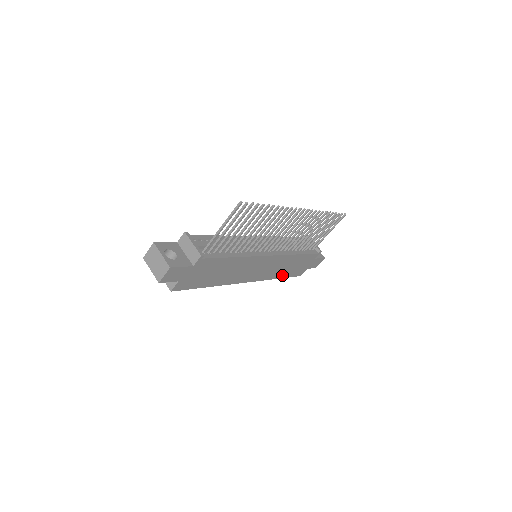
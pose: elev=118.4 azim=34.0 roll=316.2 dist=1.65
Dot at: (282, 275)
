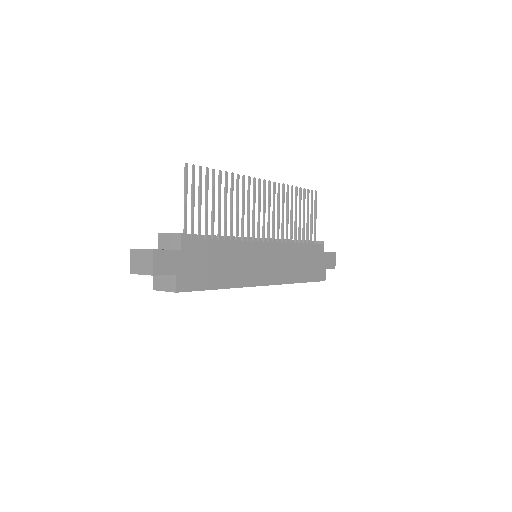
Dot at: (302, 278)
